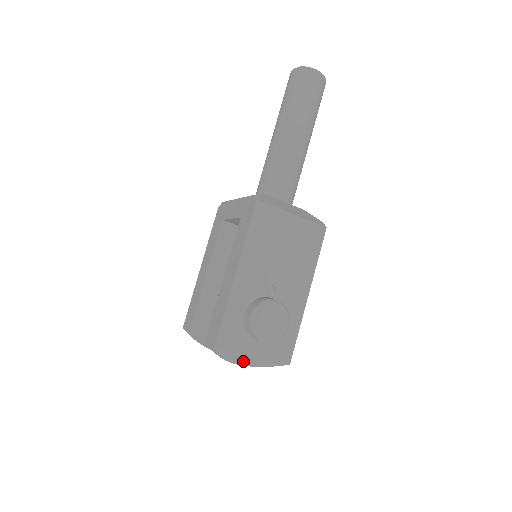
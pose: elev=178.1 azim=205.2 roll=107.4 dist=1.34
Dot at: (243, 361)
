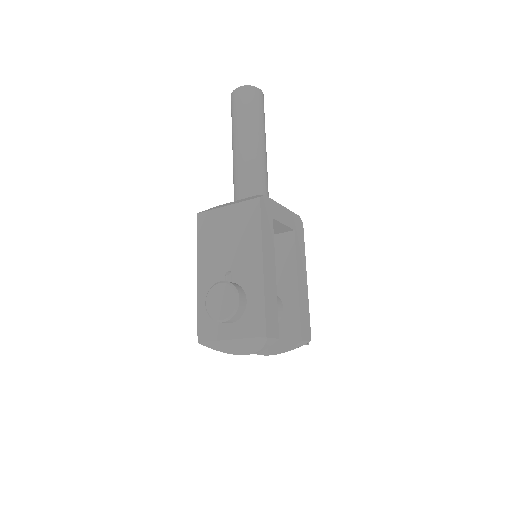
Dot at: (238, 349)
